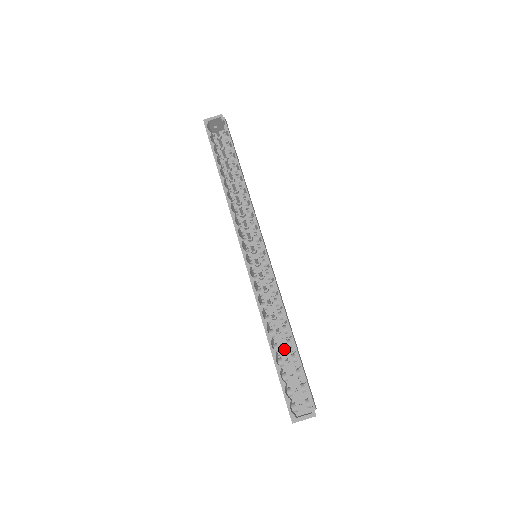
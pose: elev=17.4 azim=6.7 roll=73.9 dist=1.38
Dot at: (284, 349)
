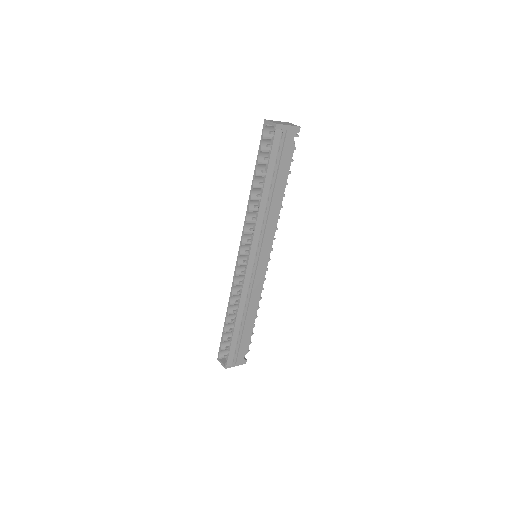
Dot at: occluded
